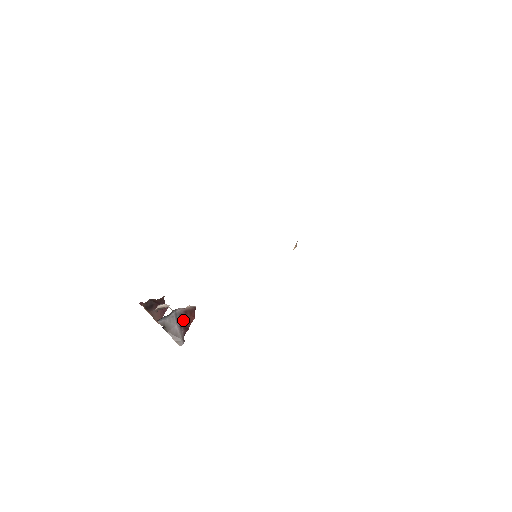
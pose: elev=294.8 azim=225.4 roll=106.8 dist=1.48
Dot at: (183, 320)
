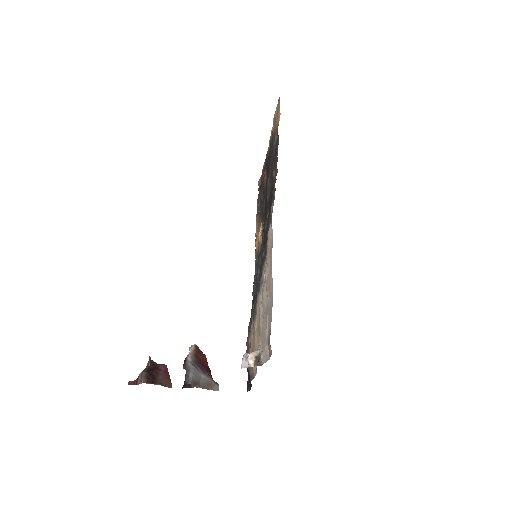
Dot at: (201, 365)
